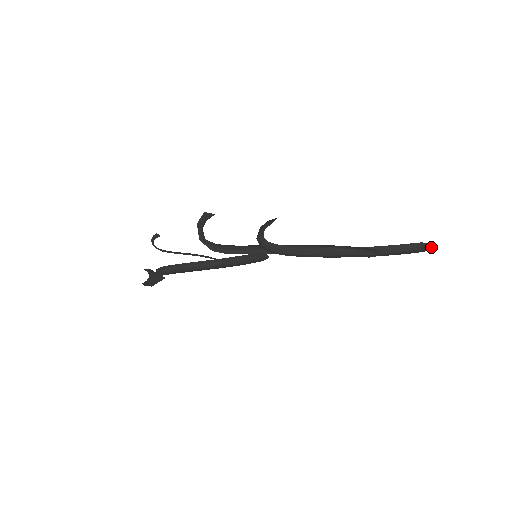
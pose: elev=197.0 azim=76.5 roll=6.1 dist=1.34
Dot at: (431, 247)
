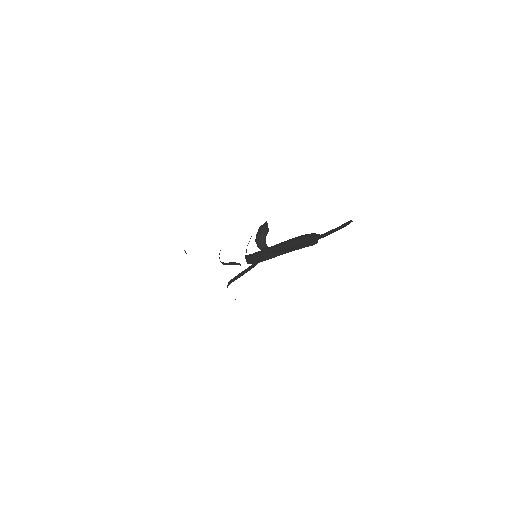
Dot at: occluded
